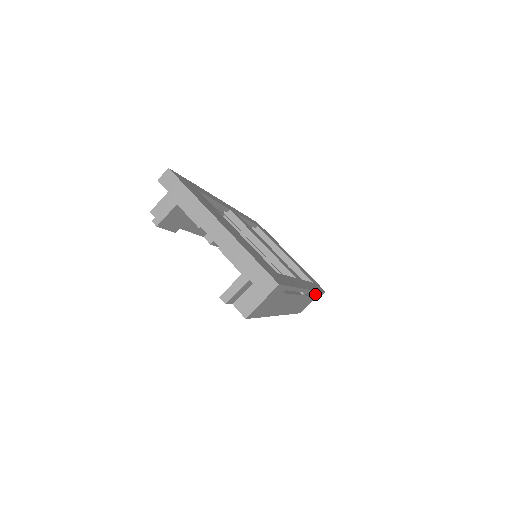
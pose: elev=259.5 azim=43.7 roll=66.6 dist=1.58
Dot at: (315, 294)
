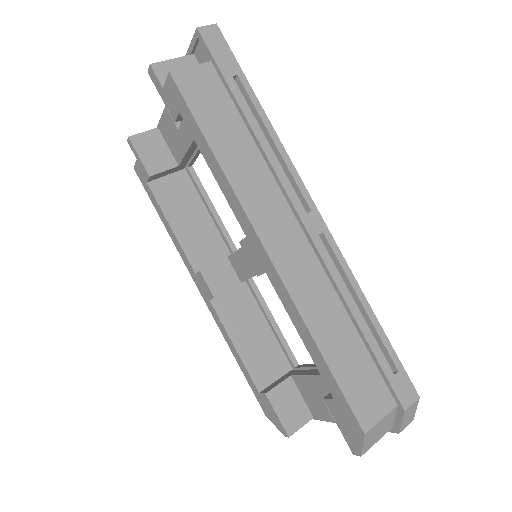
Dot at: (383, 363)
